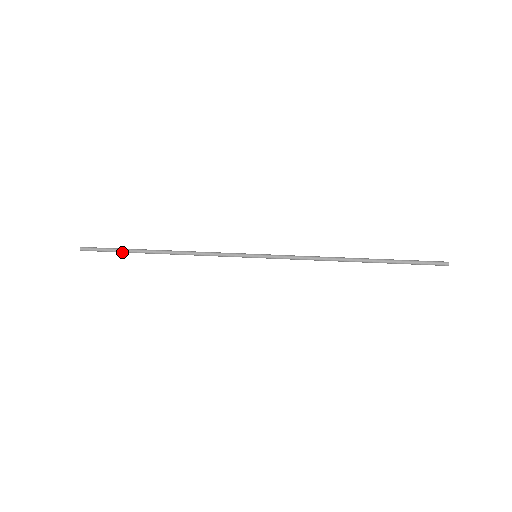
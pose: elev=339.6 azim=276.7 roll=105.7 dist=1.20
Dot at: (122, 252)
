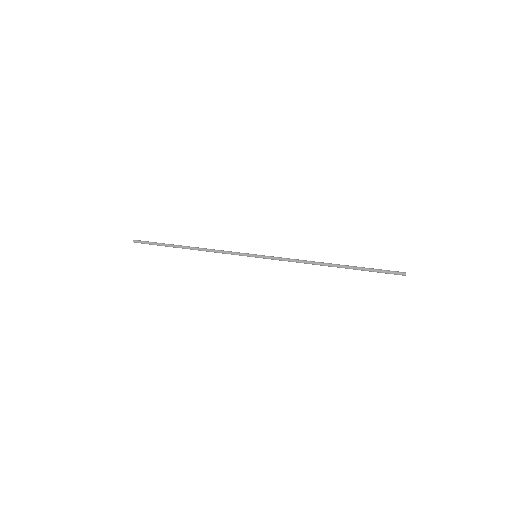
Dot at: occluded
